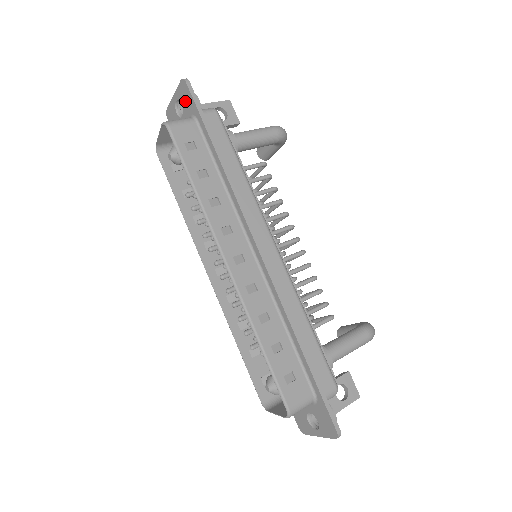
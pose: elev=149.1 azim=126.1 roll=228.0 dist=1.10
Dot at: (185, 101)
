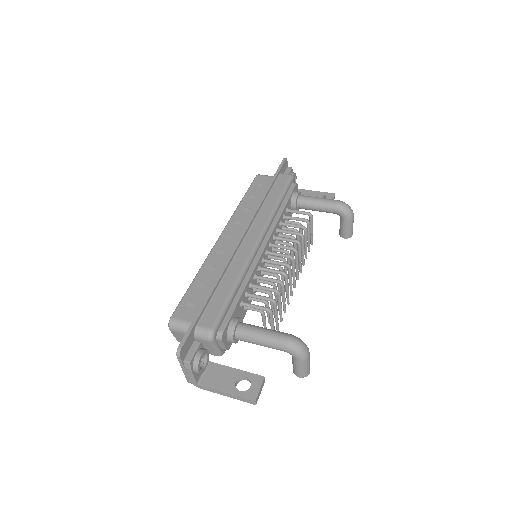
Dot at: occluded
